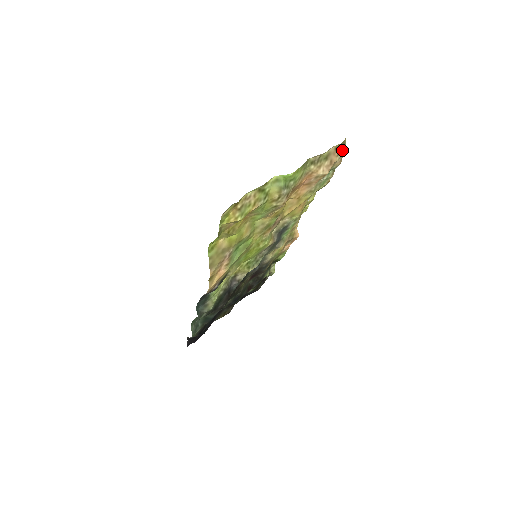
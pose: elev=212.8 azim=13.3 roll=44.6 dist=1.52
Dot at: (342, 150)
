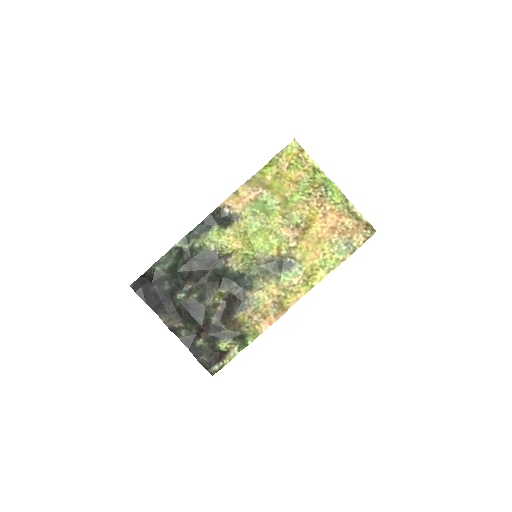
Dot at: (369, 232)
